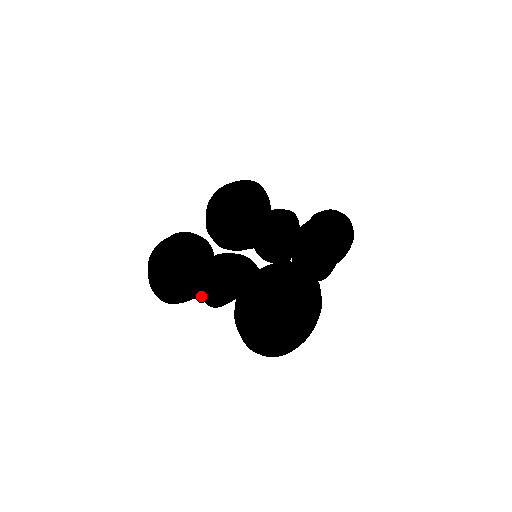
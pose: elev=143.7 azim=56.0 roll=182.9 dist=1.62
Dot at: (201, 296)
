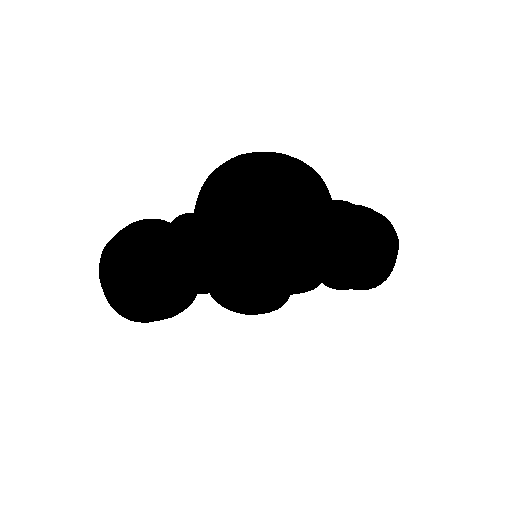
Dot at: occluded
